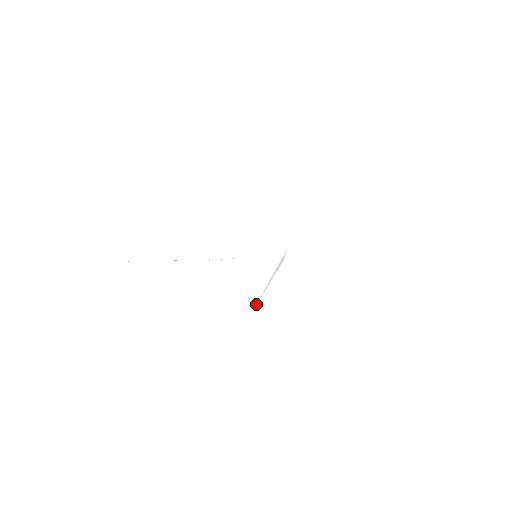
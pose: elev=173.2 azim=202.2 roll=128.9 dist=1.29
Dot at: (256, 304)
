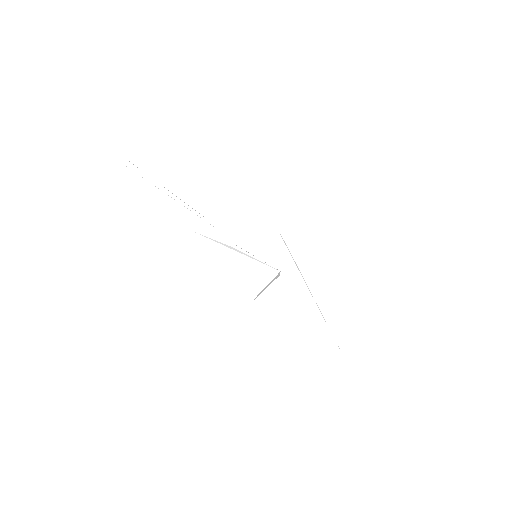
Dot at: occluded
